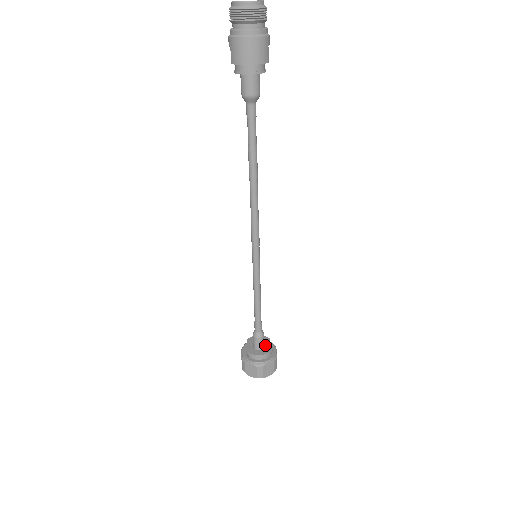
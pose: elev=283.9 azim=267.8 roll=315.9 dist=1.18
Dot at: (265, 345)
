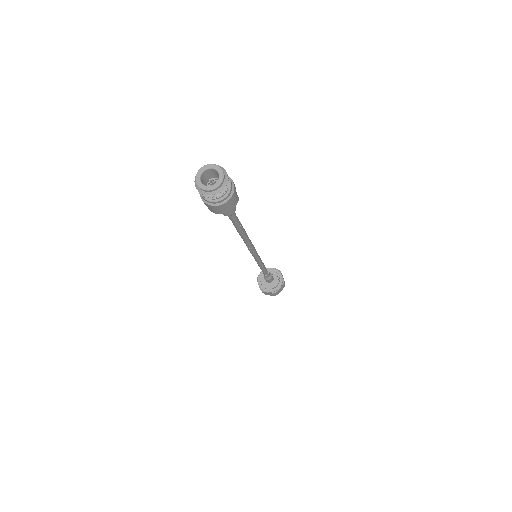
Dot at: (273, 276)
